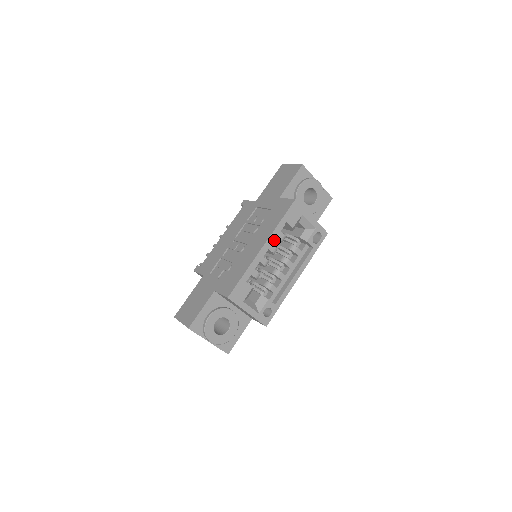
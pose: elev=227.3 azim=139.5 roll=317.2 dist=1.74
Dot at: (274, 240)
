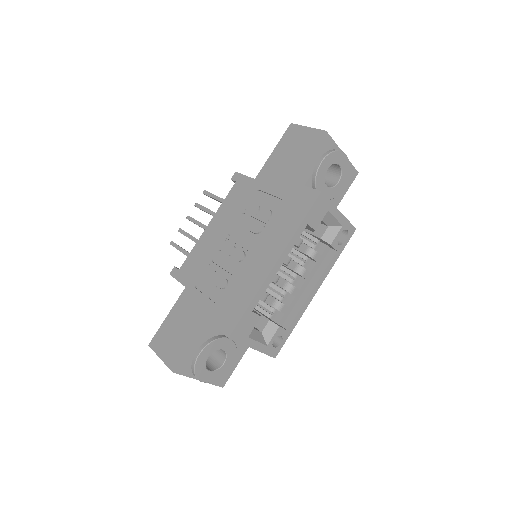
Dot at: occluded
